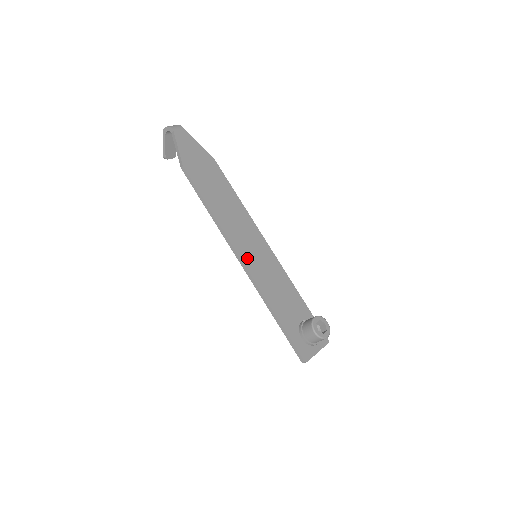
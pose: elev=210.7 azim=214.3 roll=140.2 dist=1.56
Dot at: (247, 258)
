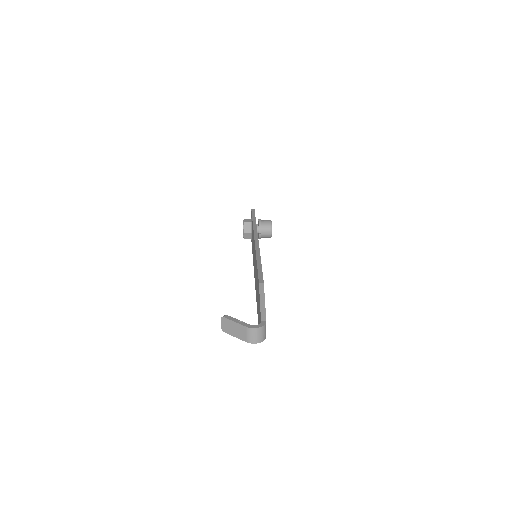
Dot at: occluded
